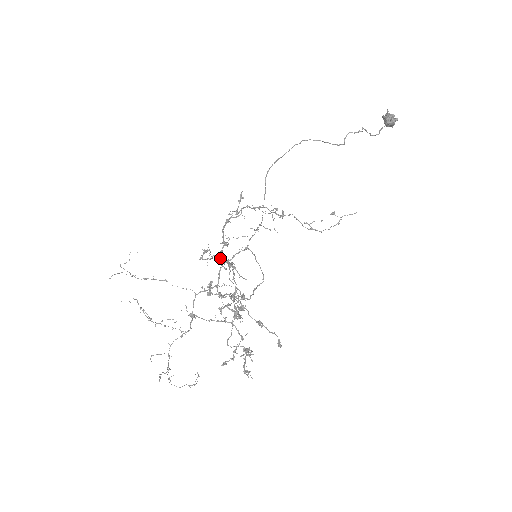
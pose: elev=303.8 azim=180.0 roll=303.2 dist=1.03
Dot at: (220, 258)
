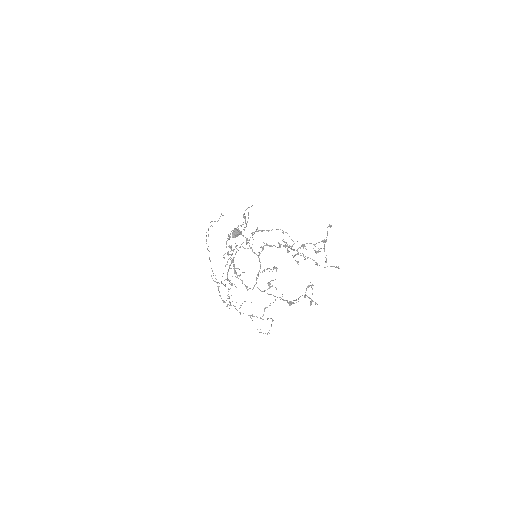
Dot at: occluded
